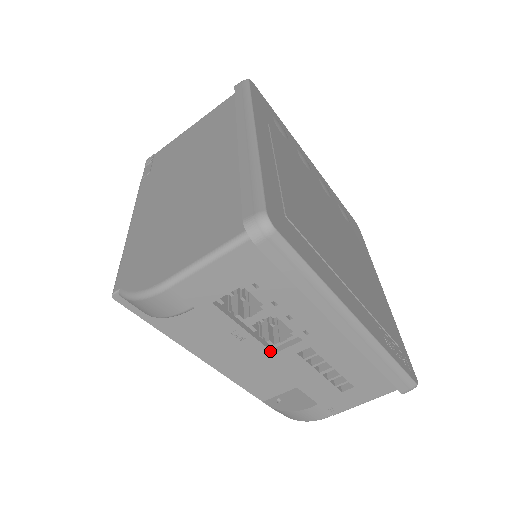
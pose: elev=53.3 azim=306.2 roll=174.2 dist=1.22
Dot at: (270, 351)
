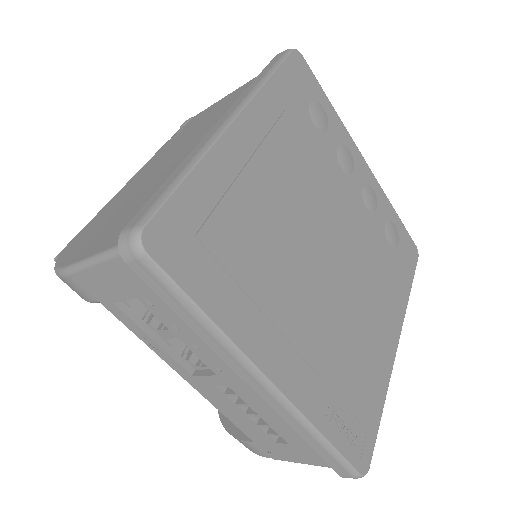
Dot at: (187, 371)
